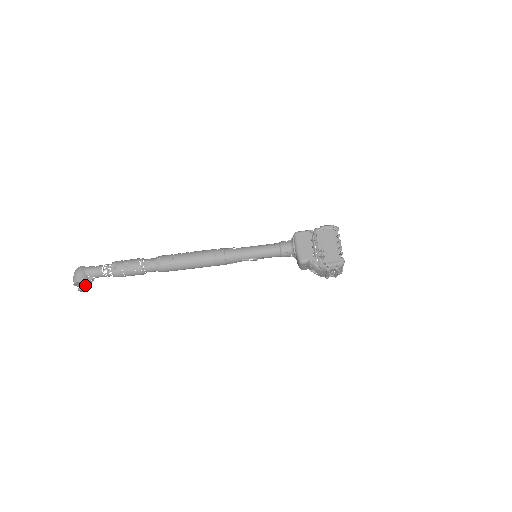
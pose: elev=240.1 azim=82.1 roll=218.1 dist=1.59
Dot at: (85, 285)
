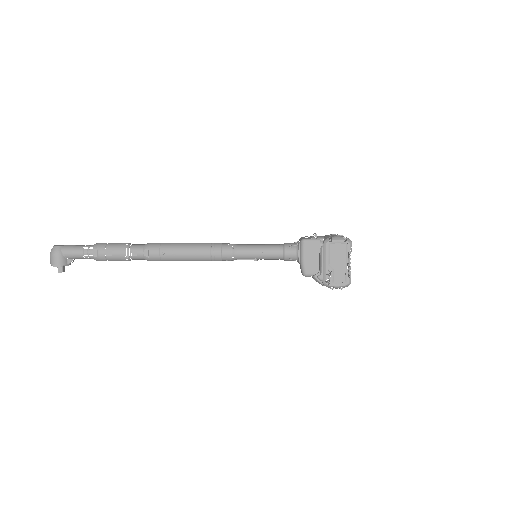
Dot at: occluded
